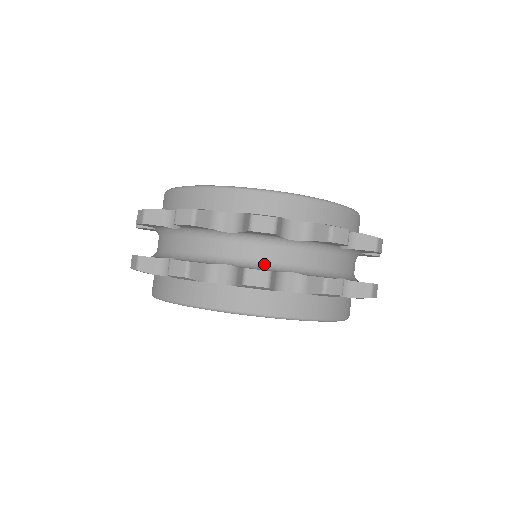
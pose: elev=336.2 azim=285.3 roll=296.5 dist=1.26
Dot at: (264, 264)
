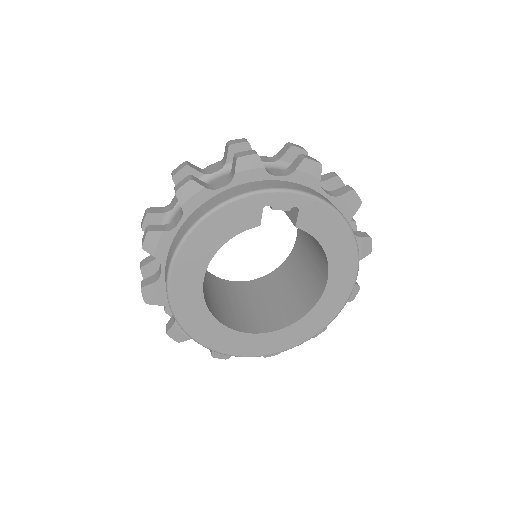
Dot at: occluded
